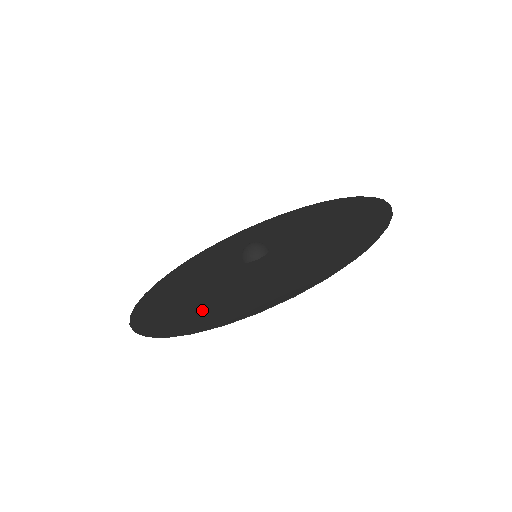
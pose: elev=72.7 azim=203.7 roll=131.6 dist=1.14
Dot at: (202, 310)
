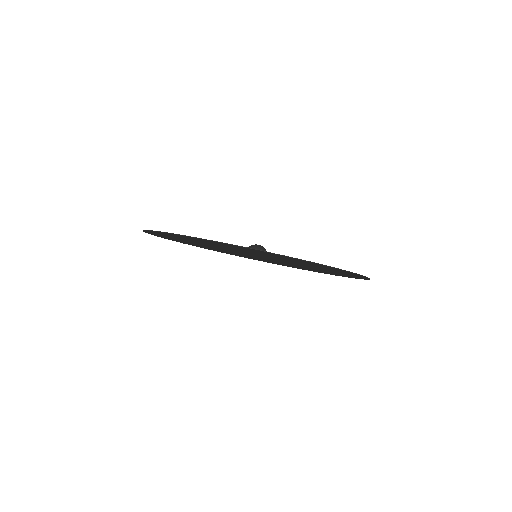
Dot at: occluded
